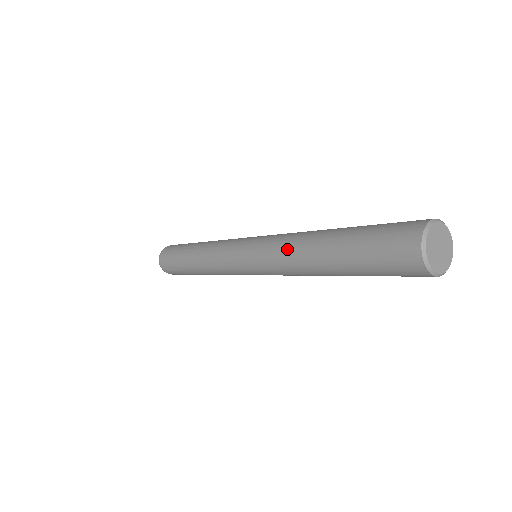
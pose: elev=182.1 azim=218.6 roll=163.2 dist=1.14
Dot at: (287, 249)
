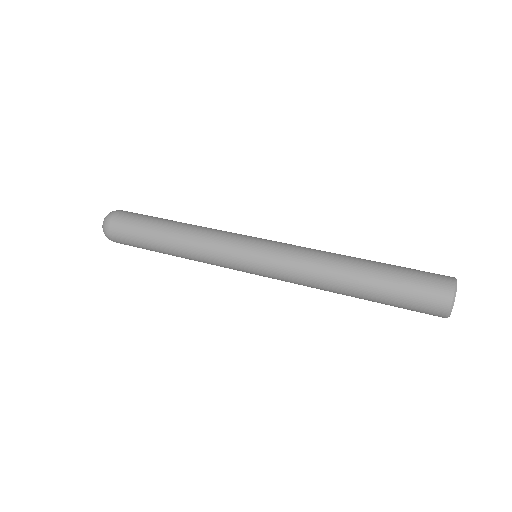
Dot at: (315, 263)
